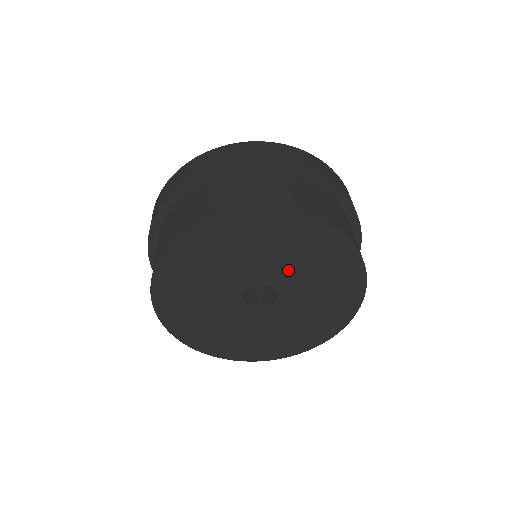
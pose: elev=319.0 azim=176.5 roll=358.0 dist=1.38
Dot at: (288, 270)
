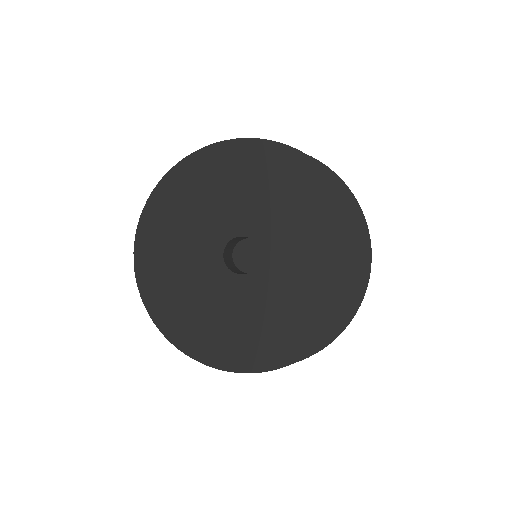
Dot at: (226, 210)
